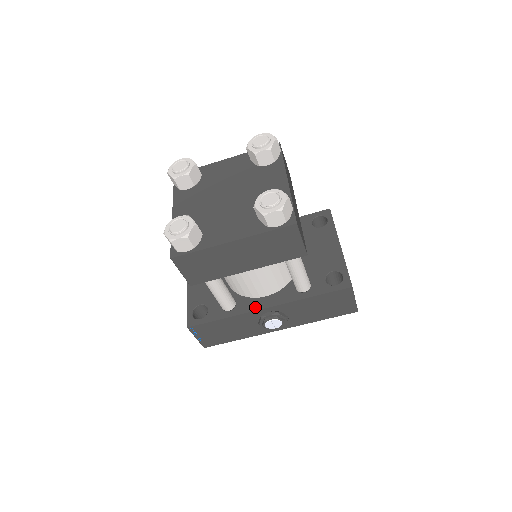
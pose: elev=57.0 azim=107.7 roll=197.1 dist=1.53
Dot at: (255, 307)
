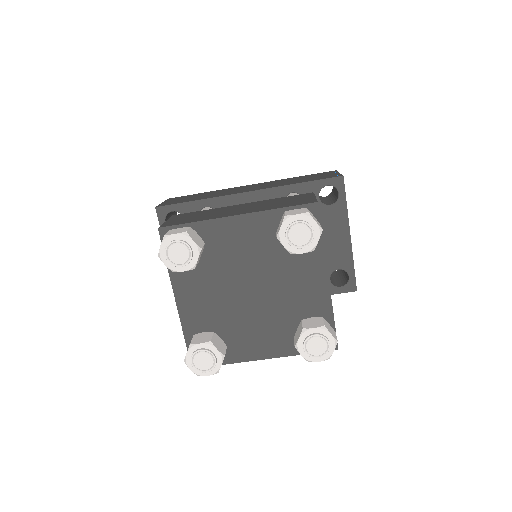
Dot at: occluded
